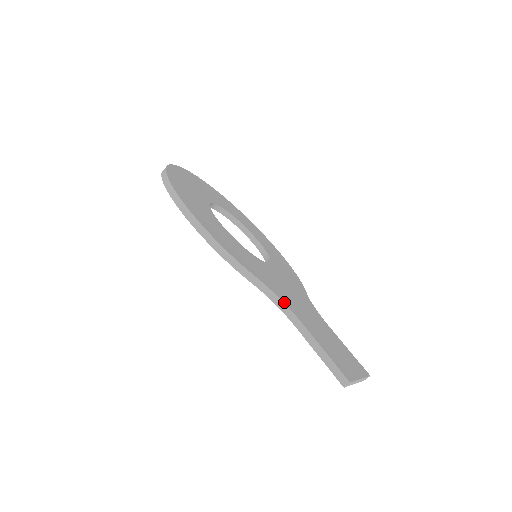
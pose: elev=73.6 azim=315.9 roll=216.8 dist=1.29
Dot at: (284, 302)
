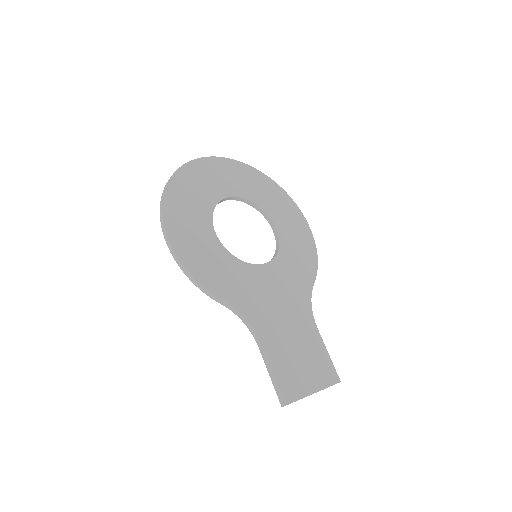
Dot at: (250, 322)
